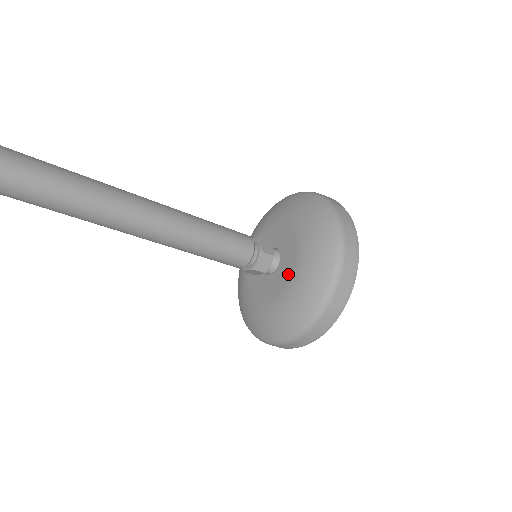
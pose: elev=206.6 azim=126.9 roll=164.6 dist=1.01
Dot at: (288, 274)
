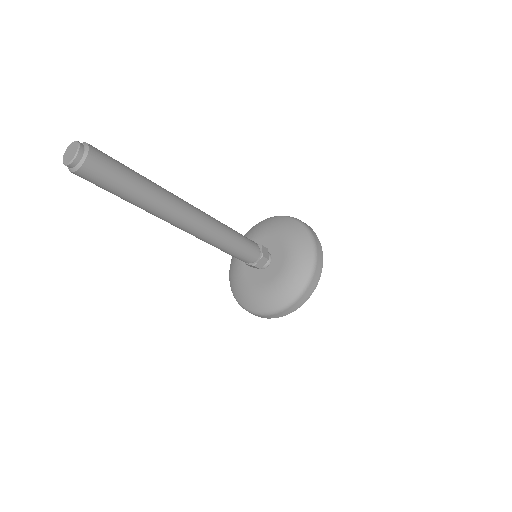
Dot at: (282, 251)
